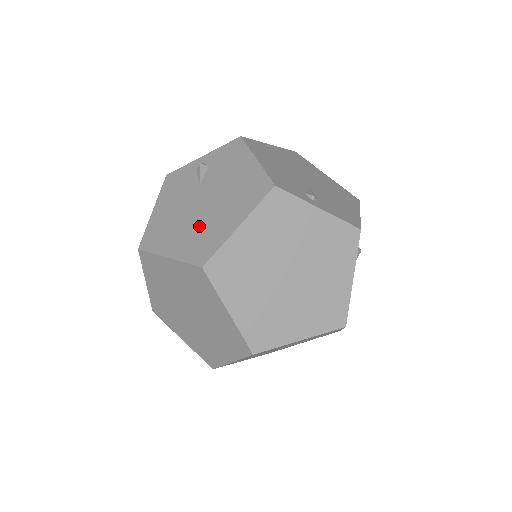
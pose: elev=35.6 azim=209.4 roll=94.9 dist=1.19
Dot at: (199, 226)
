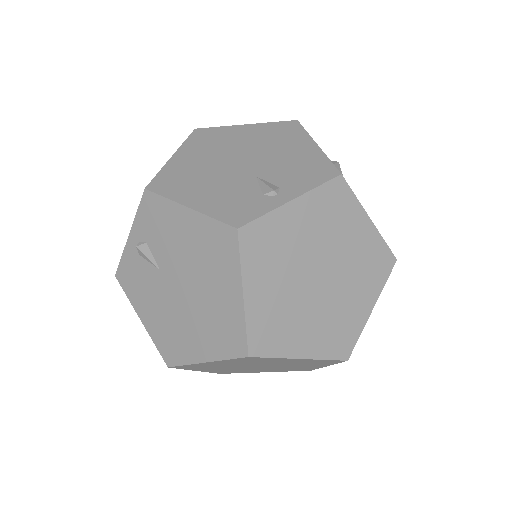
Dot at: (203, 315)
